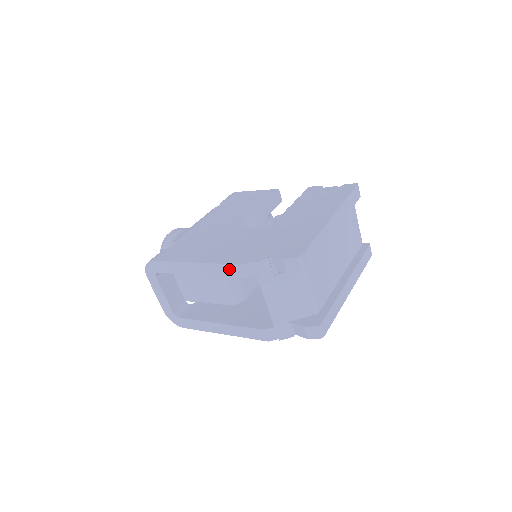
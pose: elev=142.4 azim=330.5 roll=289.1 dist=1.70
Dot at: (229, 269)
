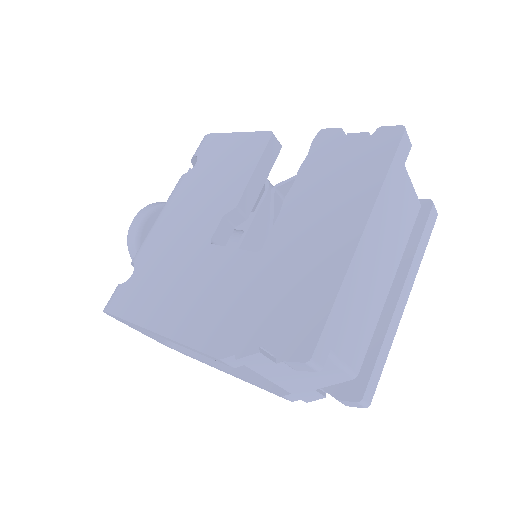
Dot at: (206, 355)
